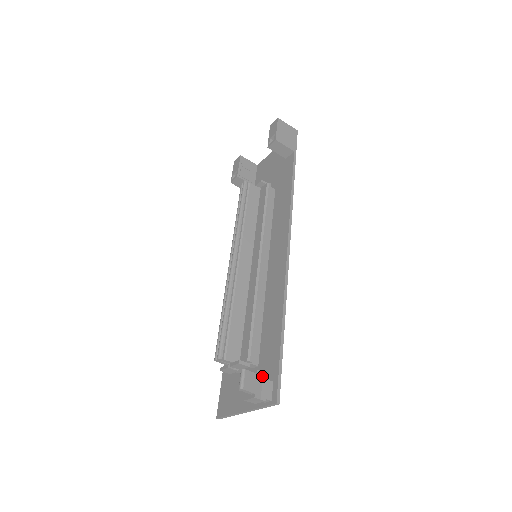
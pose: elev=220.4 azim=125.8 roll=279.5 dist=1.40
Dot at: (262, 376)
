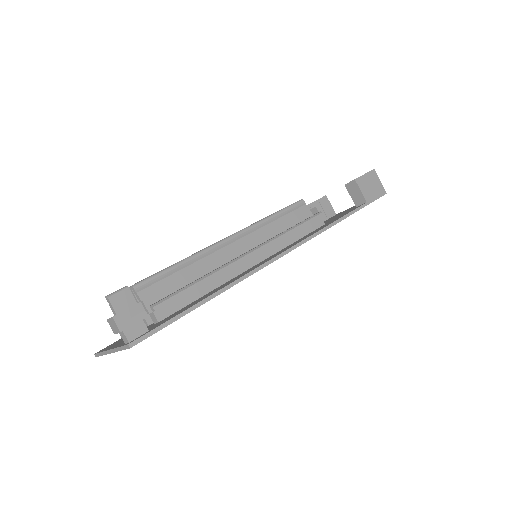
Dot at: (141, 311)
